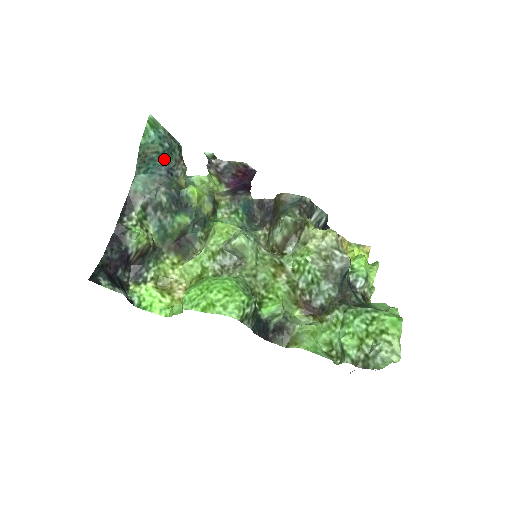
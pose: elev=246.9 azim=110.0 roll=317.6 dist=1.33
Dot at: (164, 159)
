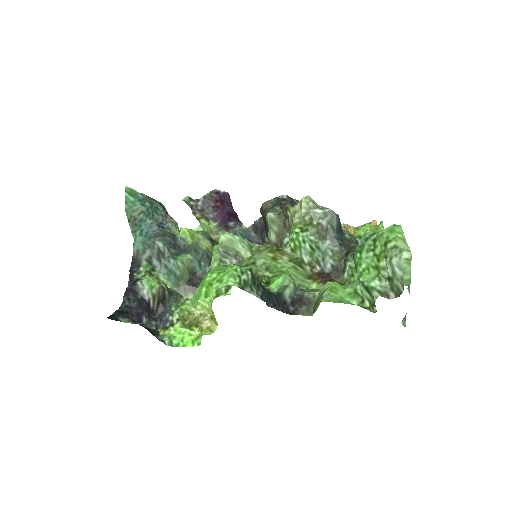
Dot at: (151, 217)
